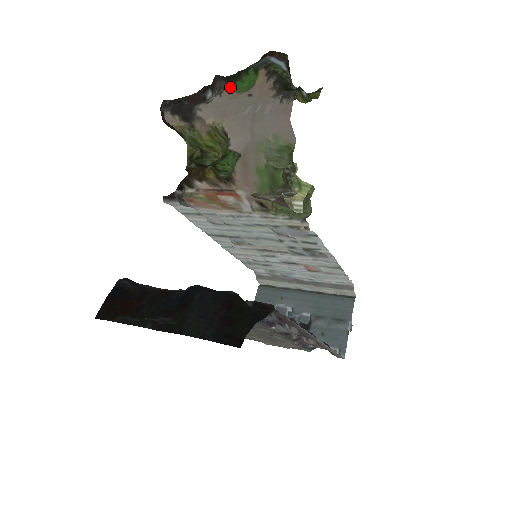
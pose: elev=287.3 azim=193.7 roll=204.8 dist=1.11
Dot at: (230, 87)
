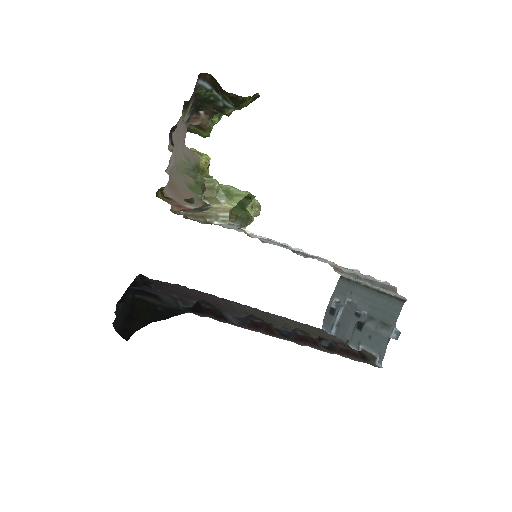
Dot at: (183, 113)
